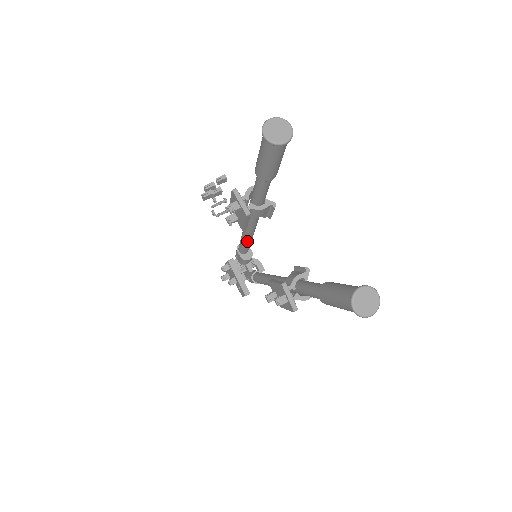
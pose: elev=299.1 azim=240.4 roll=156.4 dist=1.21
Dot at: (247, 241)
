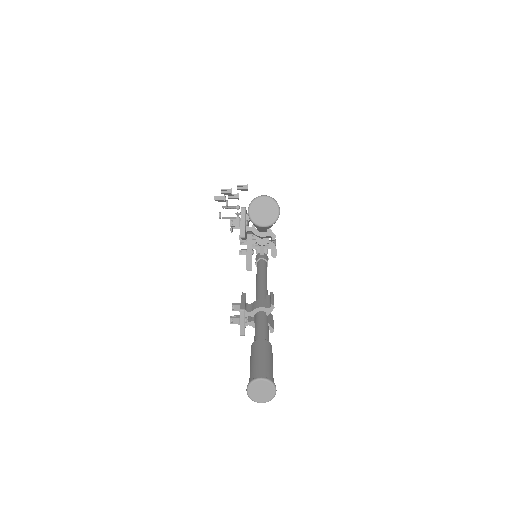
Dot at: occluded
